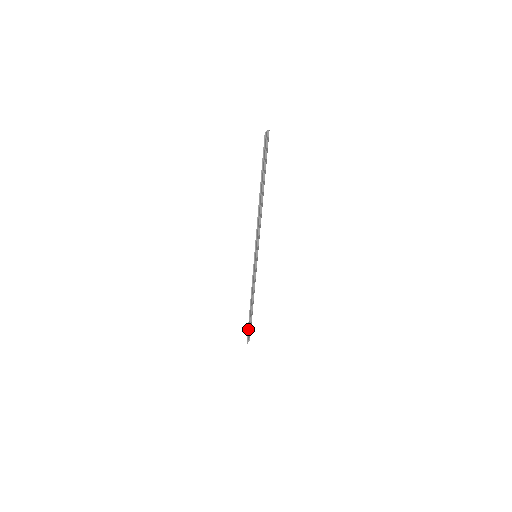
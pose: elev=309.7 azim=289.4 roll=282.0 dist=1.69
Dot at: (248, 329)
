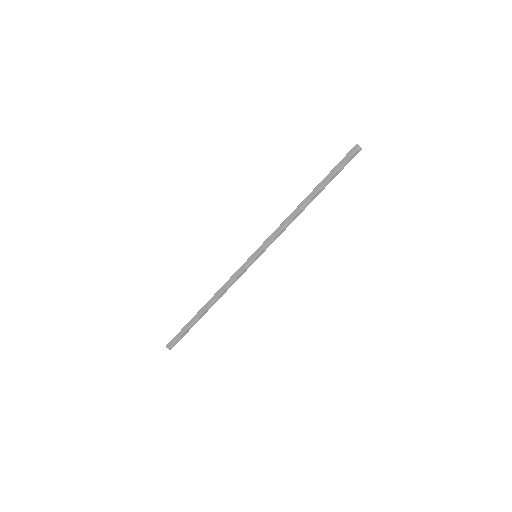
Dot at: (182, 330)
